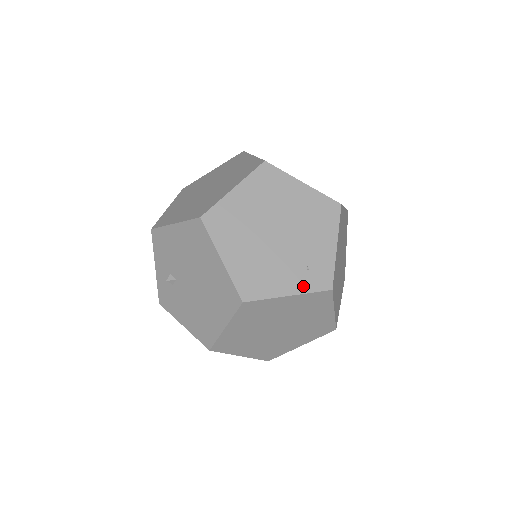
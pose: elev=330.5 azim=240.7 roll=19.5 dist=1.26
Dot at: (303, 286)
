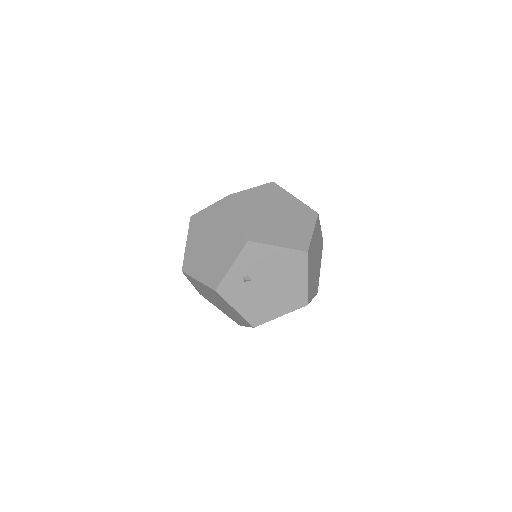
Dot at: (315, 292)
